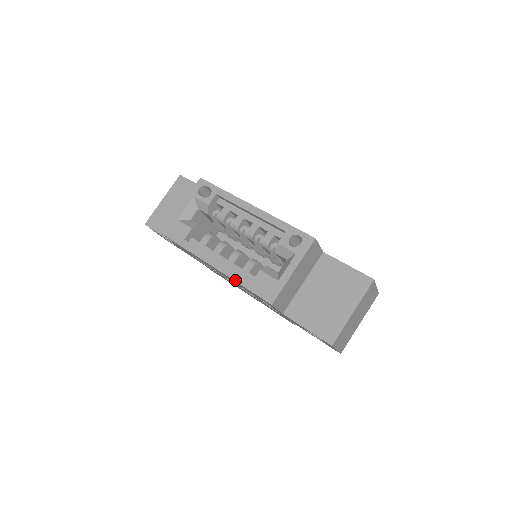
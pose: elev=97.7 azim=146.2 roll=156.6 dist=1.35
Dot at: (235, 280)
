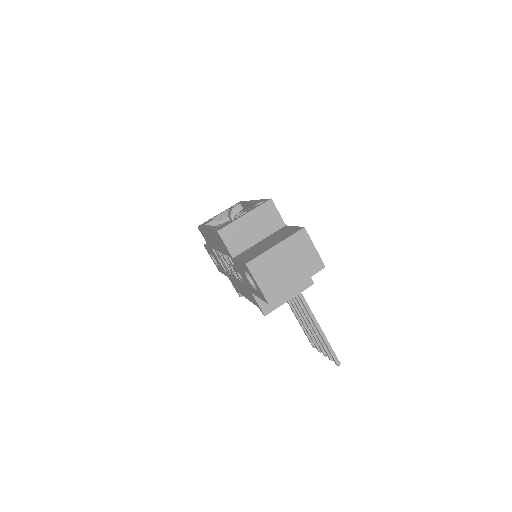
Dot at: (211, 229)
